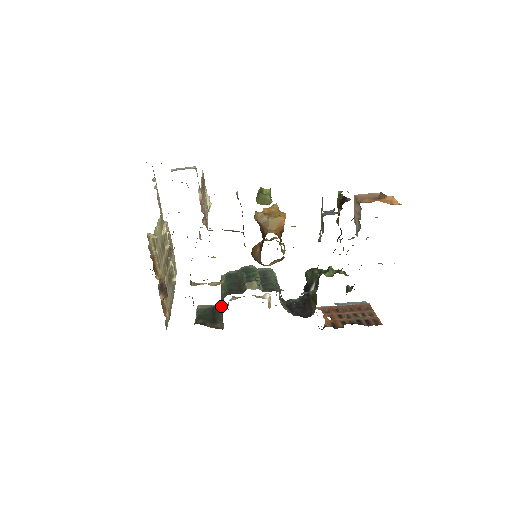
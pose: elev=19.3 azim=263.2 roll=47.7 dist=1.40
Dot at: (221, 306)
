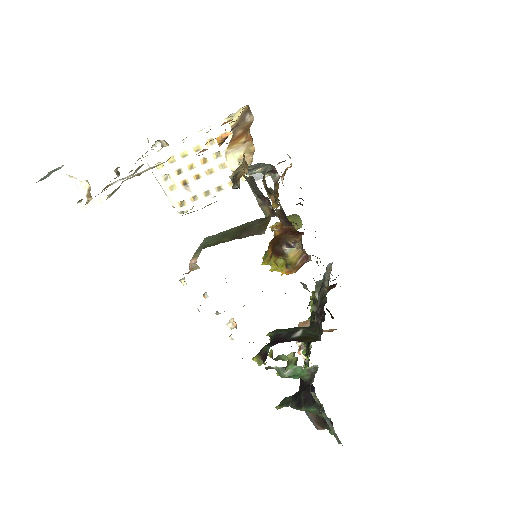
Dot at: (217, 243)
